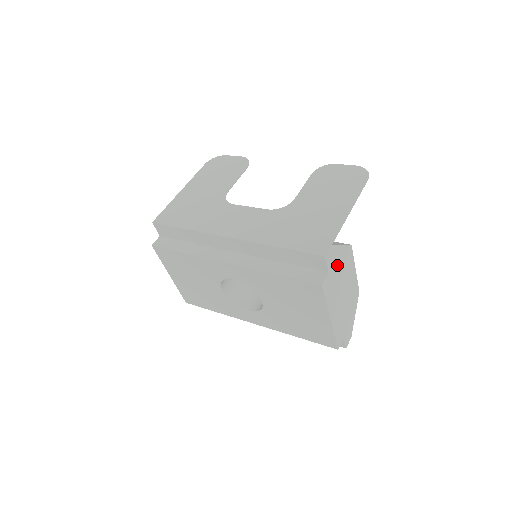
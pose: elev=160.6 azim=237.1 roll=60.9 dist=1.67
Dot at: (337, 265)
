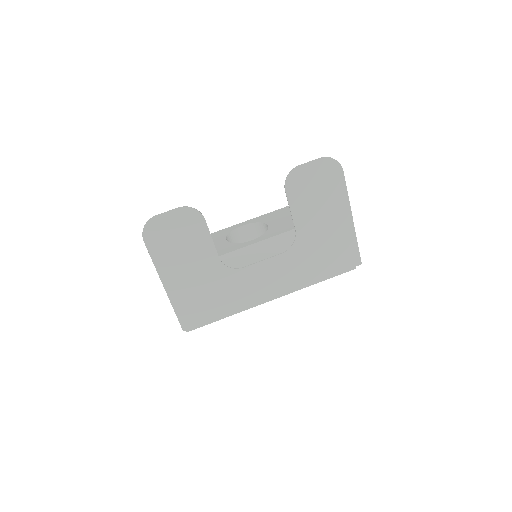
Dot at: occluded
